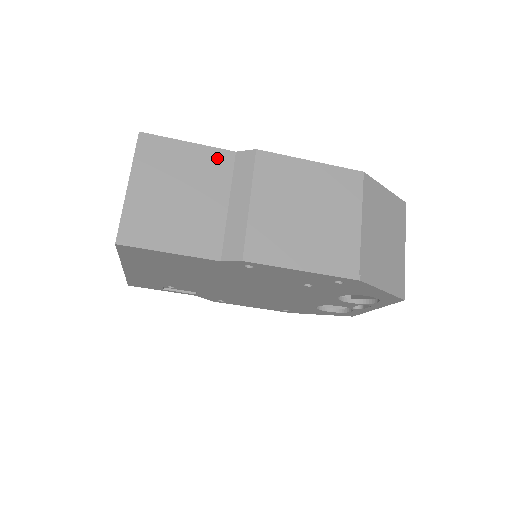
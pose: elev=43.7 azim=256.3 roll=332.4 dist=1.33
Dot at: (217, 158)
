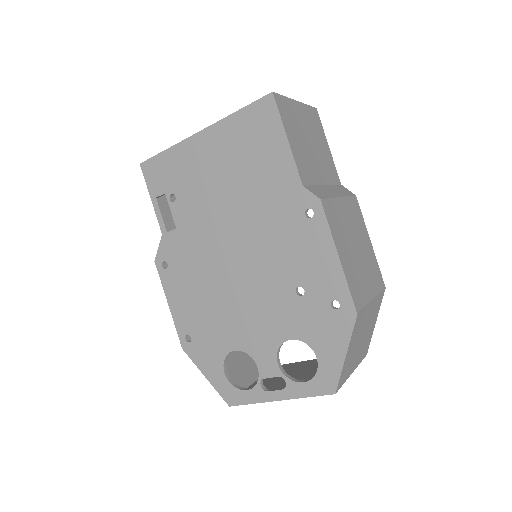
Dot at: (333, 170)
